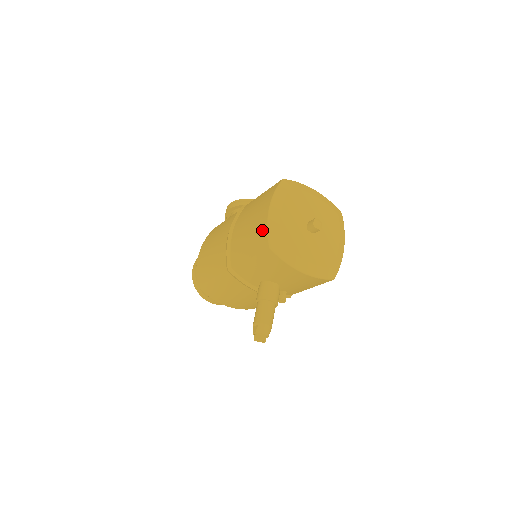
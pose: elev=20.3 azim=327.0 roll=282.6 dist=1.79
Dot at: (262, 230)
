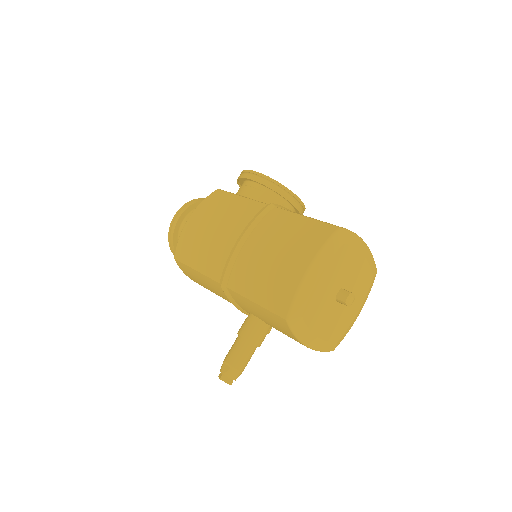
Dot at: (287, 289)
